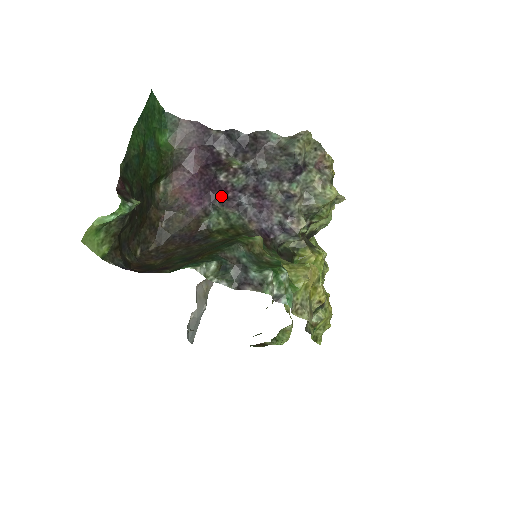
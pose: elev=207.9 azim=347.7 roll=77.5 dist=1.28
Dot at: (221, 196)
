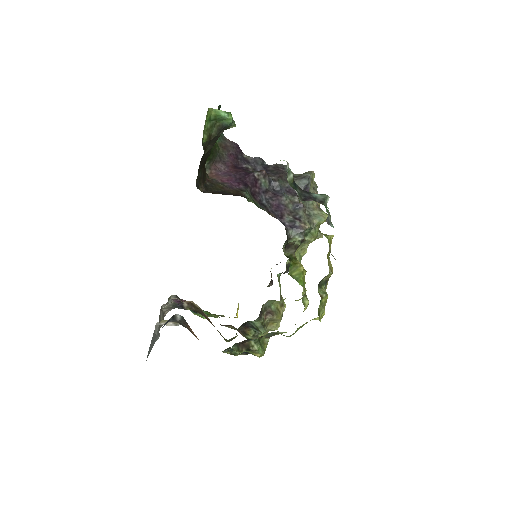
Dot at: (251, 187)
